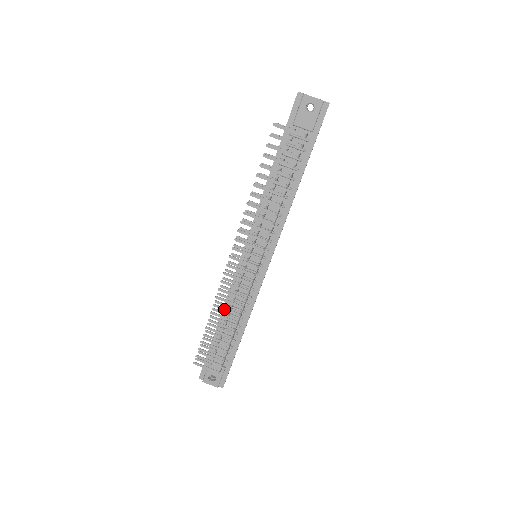
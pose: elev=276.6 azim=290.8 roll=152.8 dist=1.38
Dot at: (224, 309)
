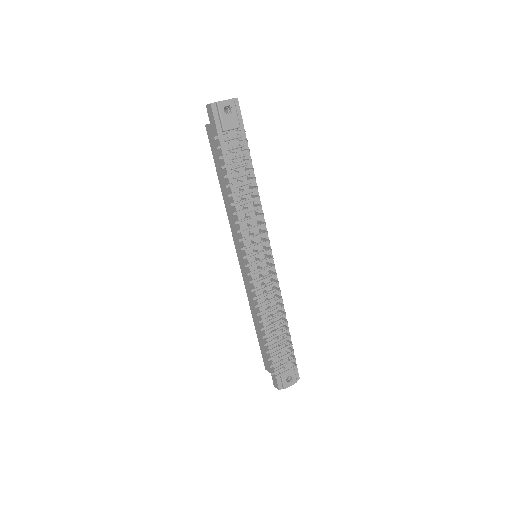
Dot at: (271, 313)
